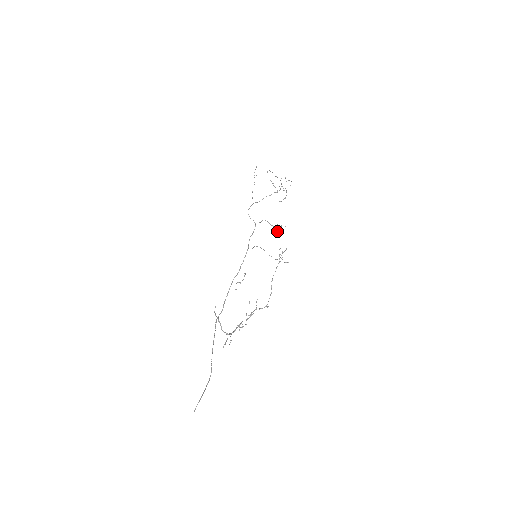
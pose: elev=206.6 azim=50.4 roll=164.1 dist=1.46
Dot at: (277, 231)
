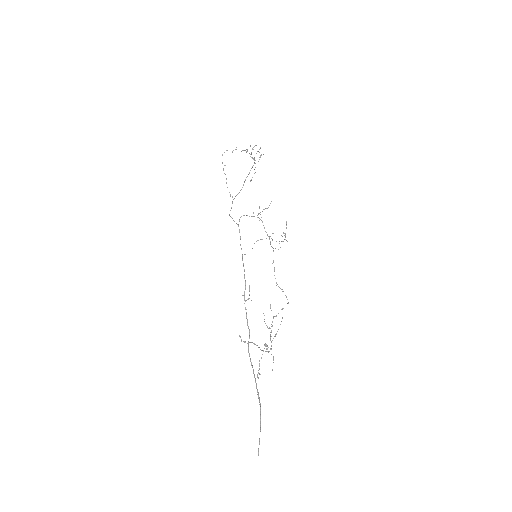
Dot at: (259, 218)
